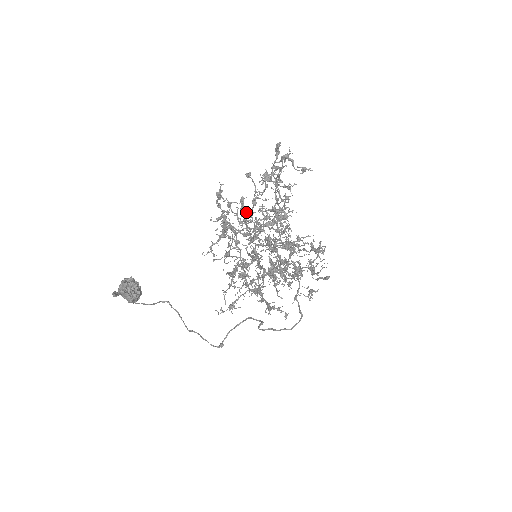
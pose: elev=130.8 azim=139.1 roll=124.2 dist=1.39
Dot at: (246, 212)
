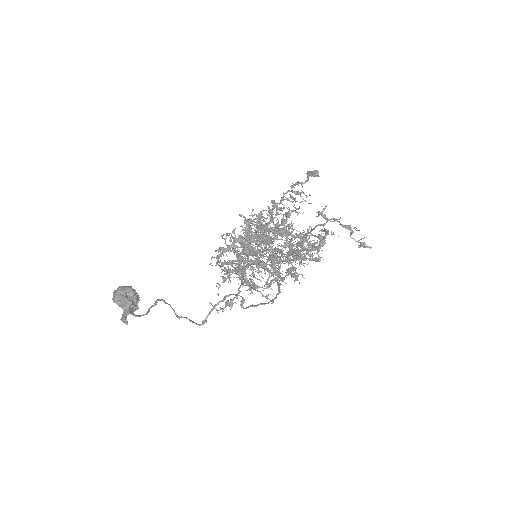
Dot at: occluded
